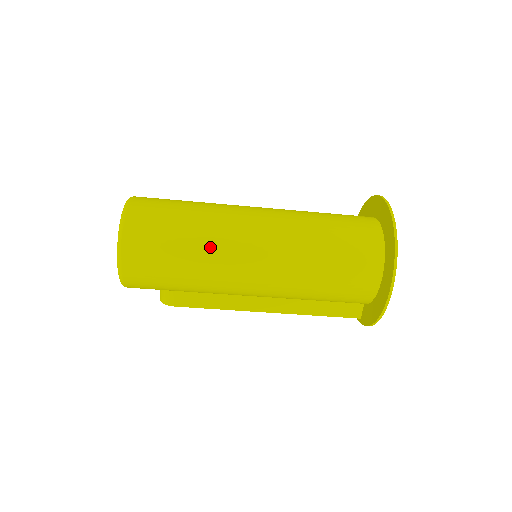
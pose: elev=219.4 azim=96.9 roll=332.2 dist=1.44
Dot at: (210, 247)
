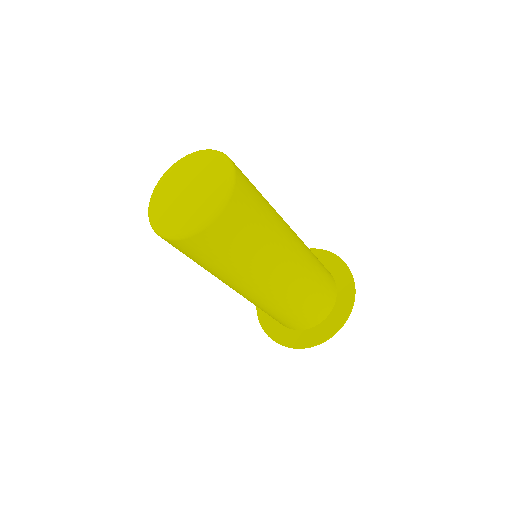
Dot at: (238, 276)
